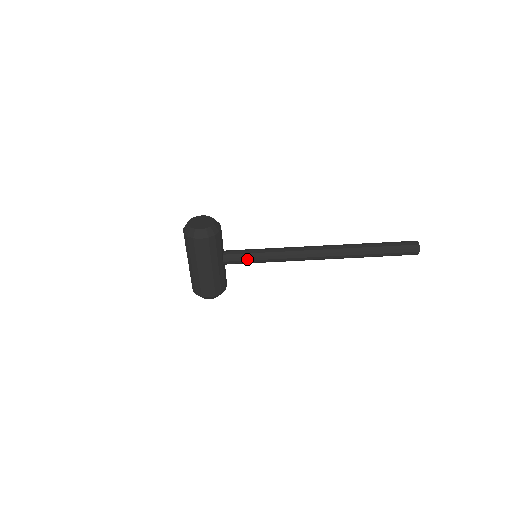
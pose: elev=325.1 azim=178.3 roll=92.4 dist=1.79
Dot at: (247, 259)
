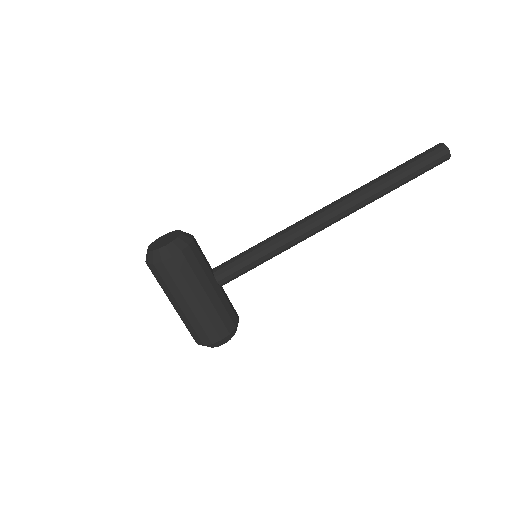
Dot at: (246, 263)
